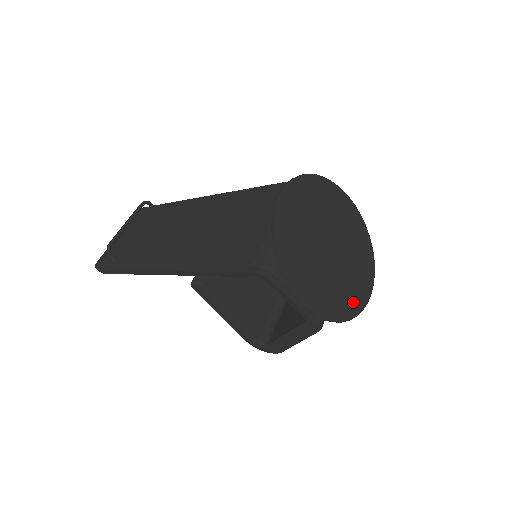
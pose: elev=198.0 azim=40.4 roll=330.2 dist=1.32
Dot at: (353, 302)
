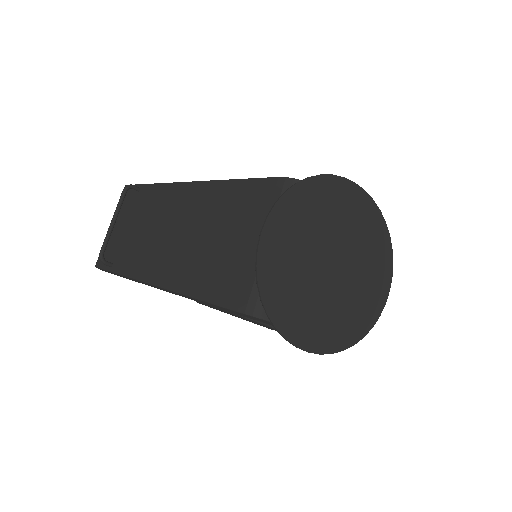
Dot at: (366, 315)
